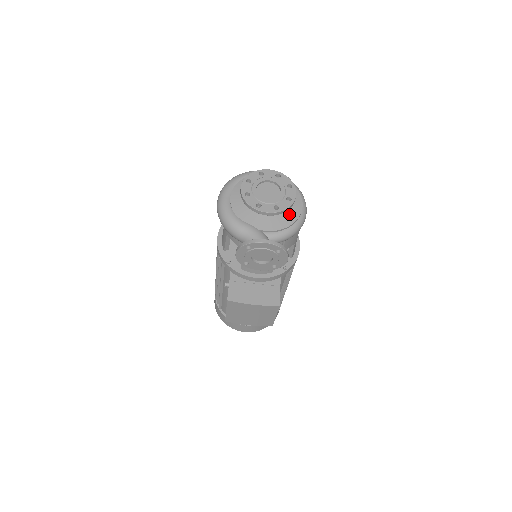
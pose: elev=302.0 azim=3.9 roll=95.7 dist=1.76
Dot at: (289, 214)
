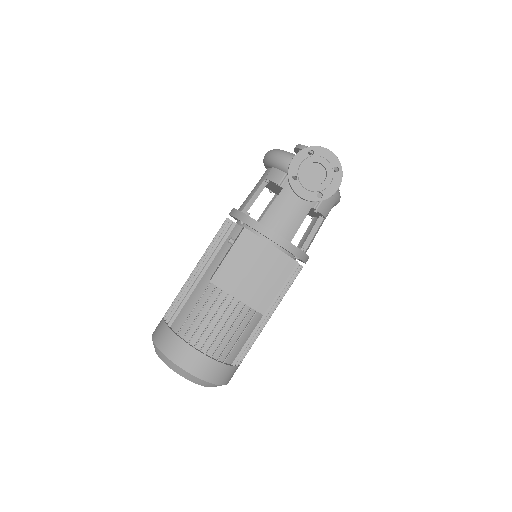
Dot at: occluded
